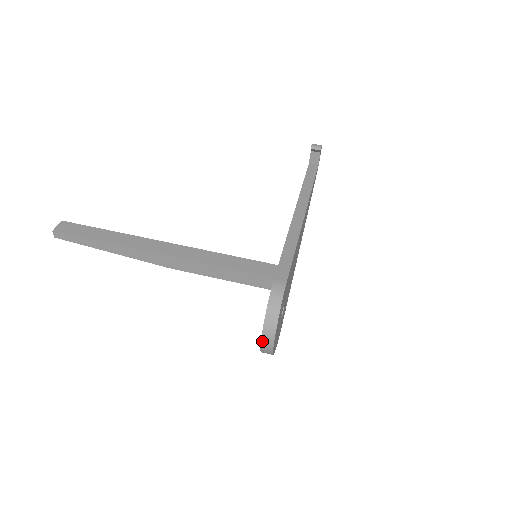
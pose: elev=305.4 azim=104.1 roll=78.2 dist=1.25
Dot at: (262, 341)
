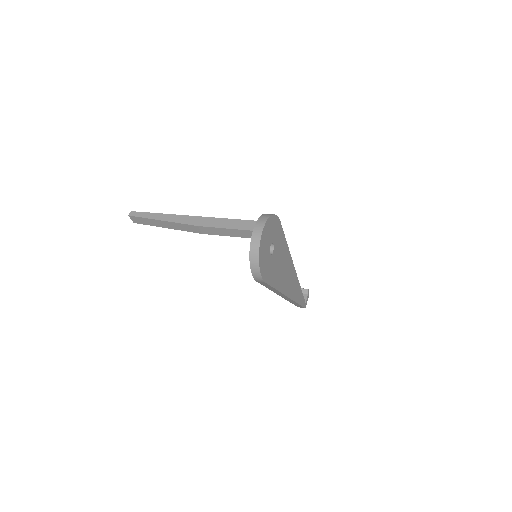
Dot at: (256, 224)
